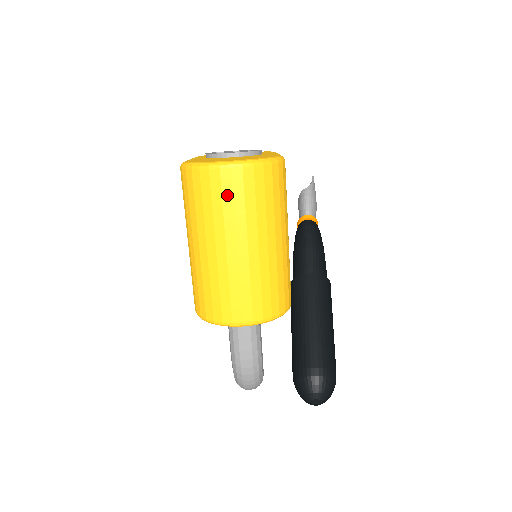
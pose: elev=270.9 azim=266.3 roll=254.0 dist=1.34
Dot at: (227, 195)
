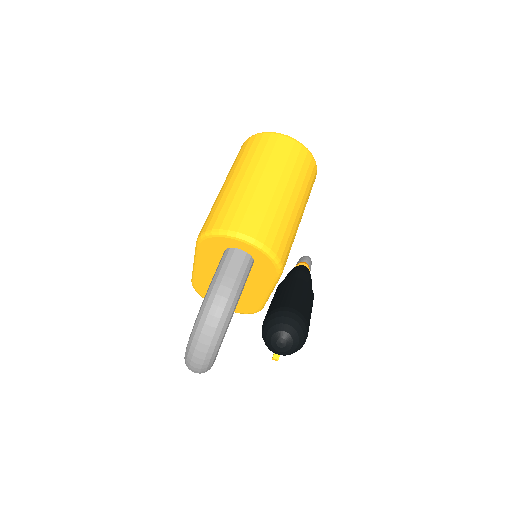
Dot at: (277, 149)
